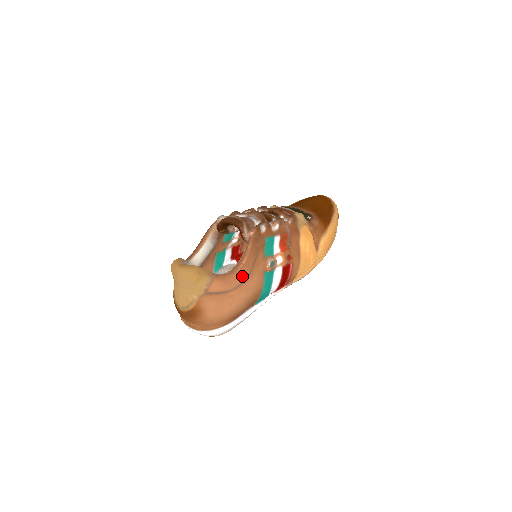
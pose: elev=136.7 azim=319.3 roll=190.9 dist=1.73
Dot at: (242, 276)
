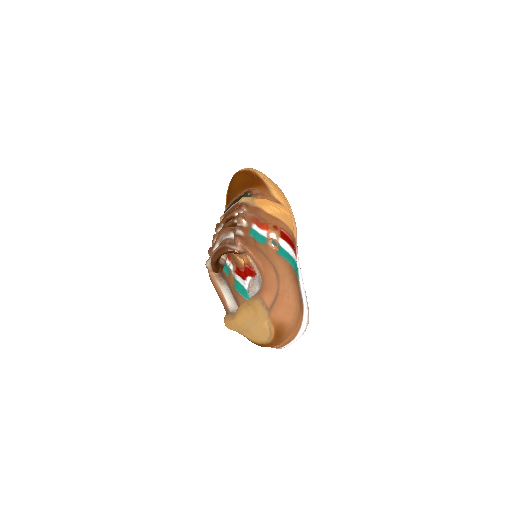
Dot at: (271, 272)
